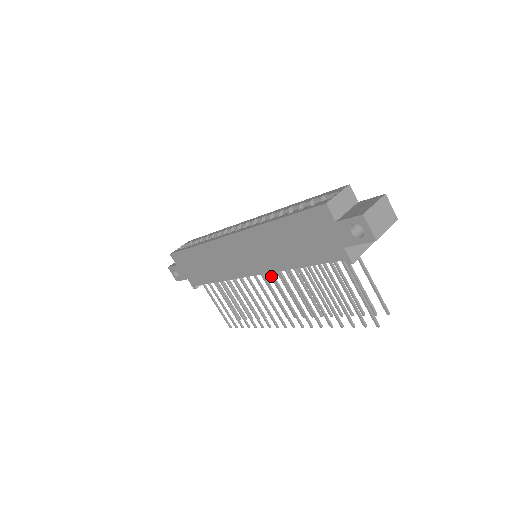
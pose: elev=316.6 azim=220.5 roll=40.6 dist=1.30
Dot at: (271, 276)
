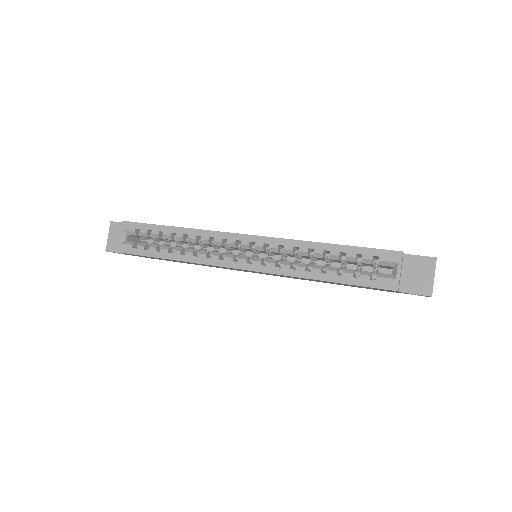
Dot at: occluded
